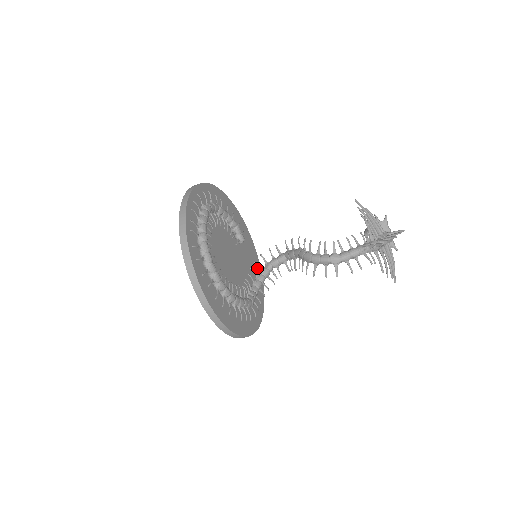
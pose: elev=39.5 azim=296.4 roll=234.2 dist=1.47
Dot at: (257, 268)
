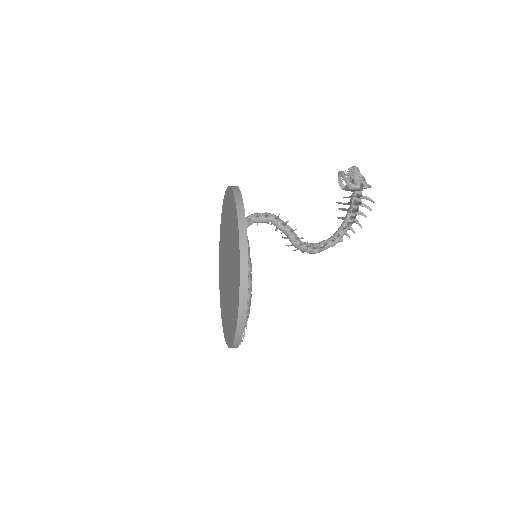
Dot at: occluded
